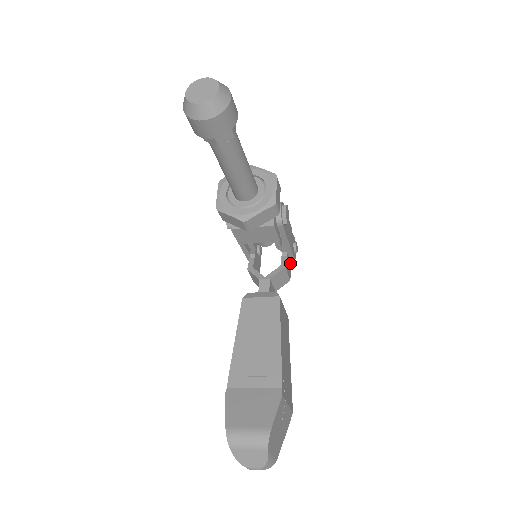
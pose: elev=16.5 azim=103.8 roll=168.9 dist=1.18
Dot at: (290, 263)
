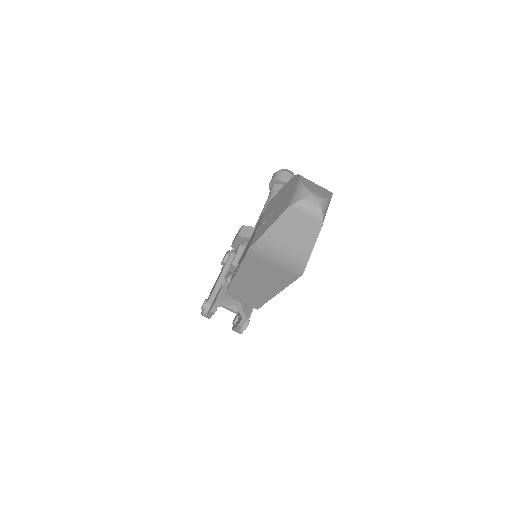
Dot at: occluded
